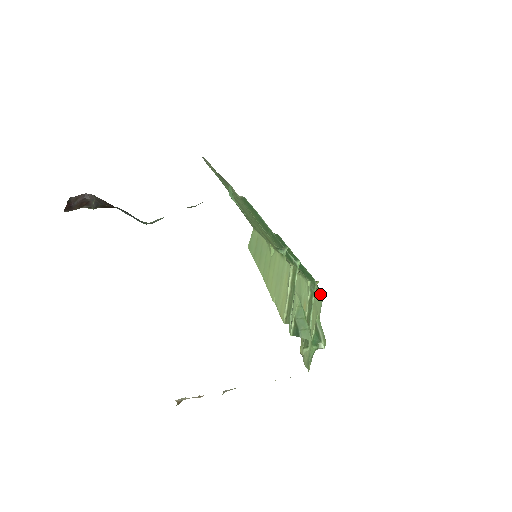
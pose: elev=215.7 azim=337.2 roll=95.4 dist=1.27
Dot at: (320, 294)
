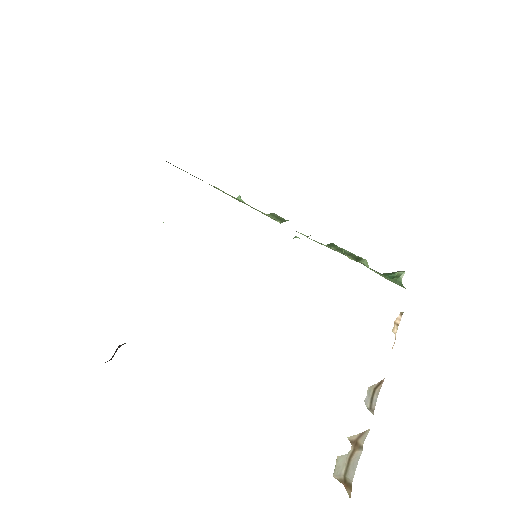
Dot at: occluded
